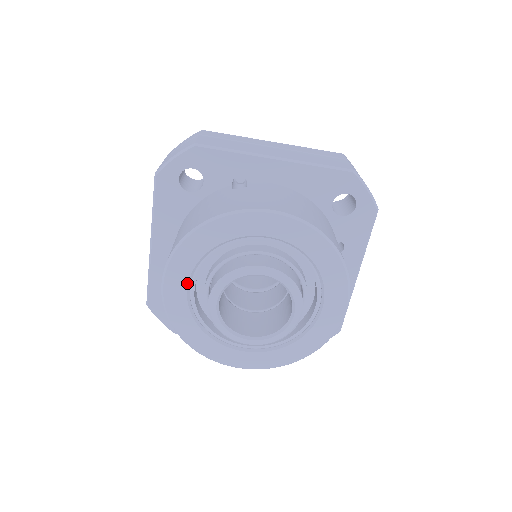
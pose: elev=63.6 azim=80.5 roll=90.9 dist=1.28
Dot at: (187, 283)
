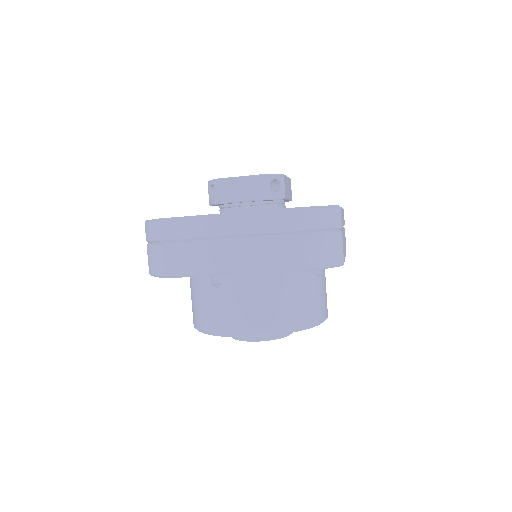
Dot at: occluded
